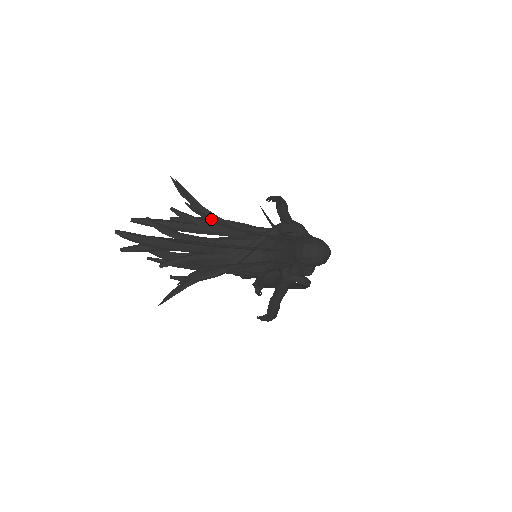
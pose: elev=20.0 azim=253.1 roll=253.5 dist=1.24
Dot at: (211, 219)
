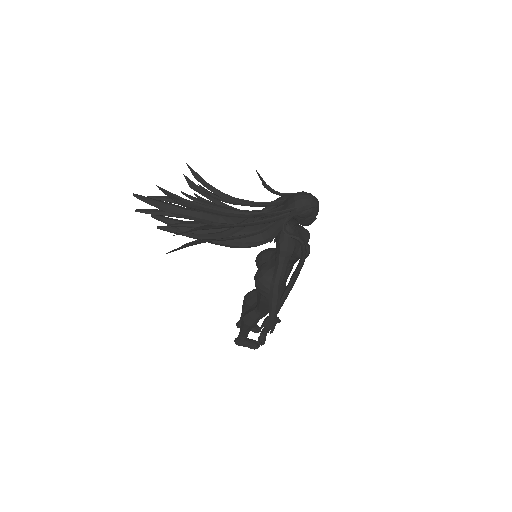
Dot at: (215, 195)
